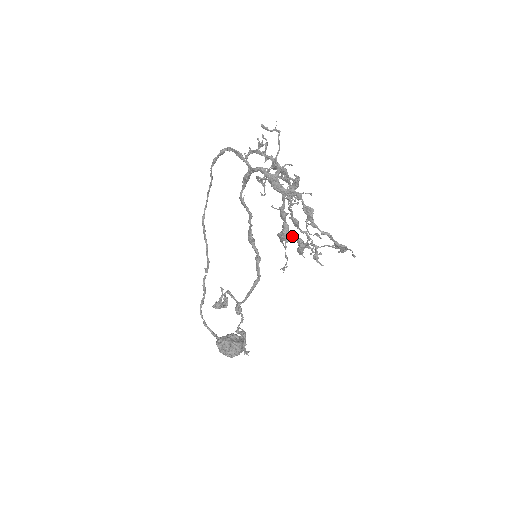
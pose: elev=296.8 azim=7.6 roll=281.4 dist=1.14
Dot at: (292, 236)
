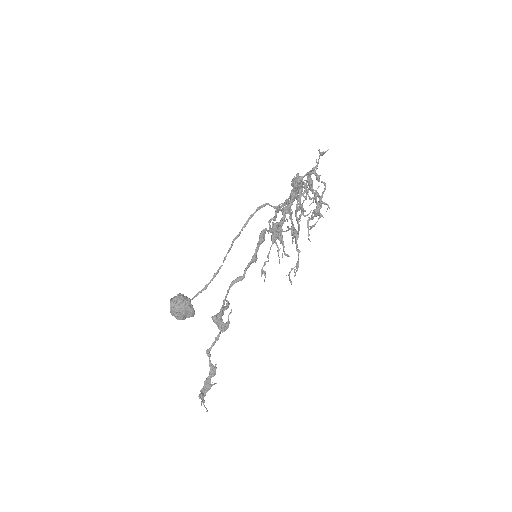
Dot at: occluded
